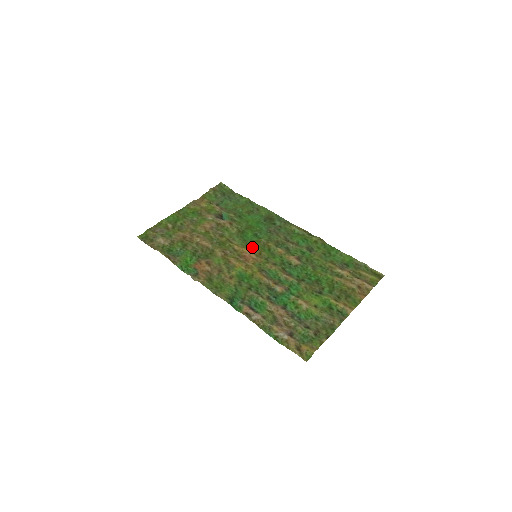
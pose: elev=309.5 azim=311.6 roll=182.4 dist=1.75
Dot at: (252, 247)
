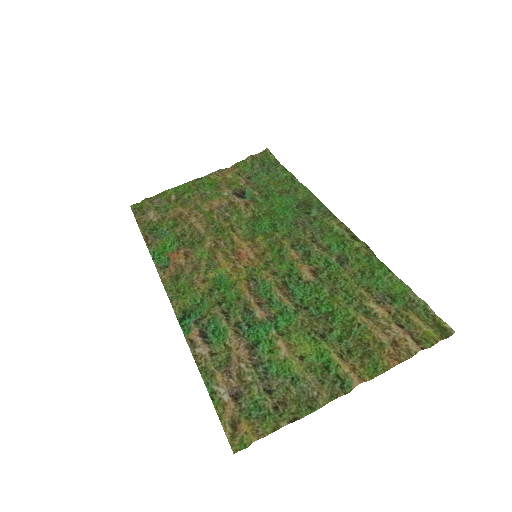
Dot at: (257, 242)
